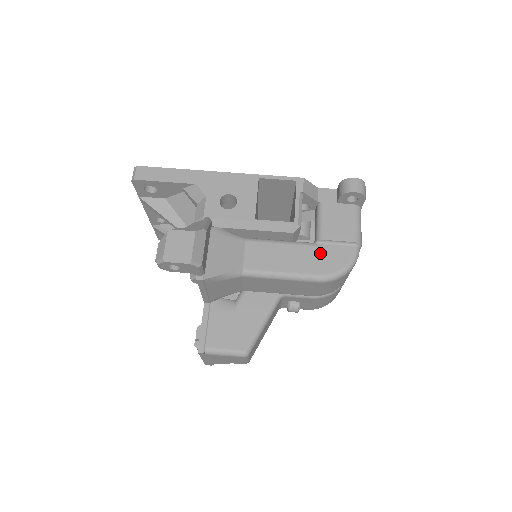
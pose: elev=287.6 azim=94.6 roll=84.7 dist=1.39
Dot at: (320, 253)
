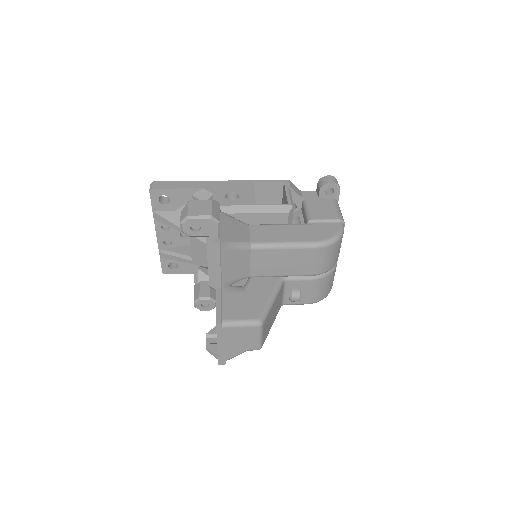
Dot at: (312, 228)
